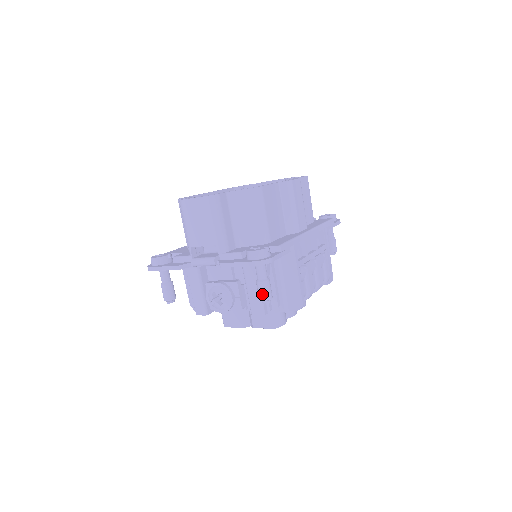
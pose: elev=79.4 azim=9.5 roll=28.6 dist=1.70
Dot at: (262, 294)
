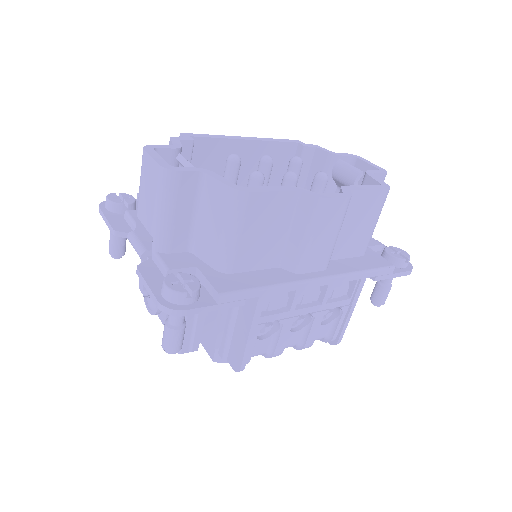
Dot at: (164, 340)
